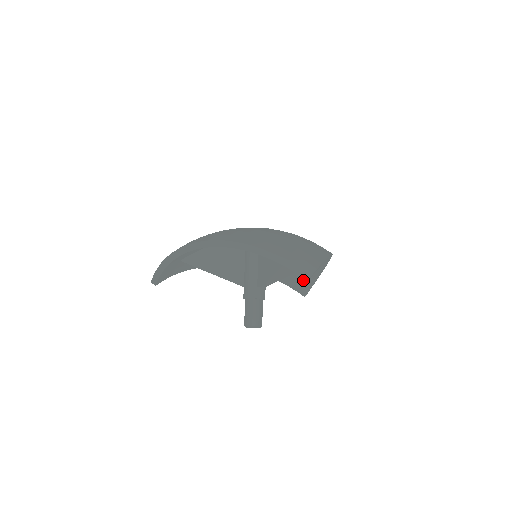
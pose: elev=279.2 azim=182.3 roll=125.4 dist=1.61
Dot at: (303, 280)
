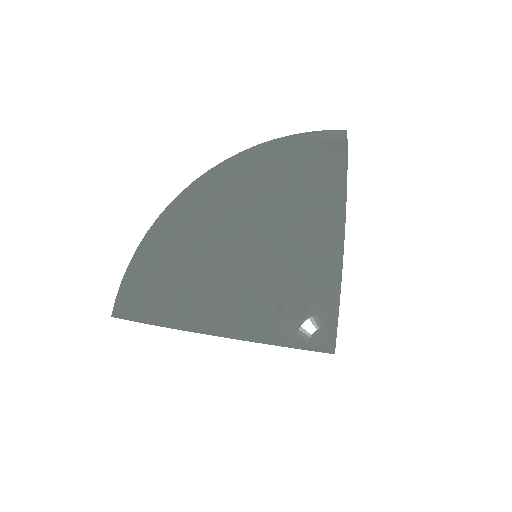
Dot at: (321, 325)
